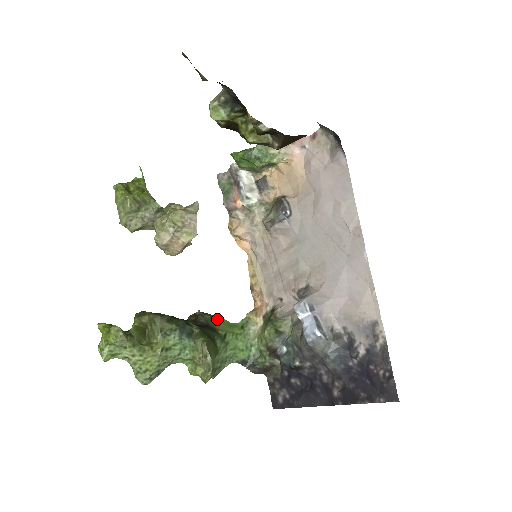
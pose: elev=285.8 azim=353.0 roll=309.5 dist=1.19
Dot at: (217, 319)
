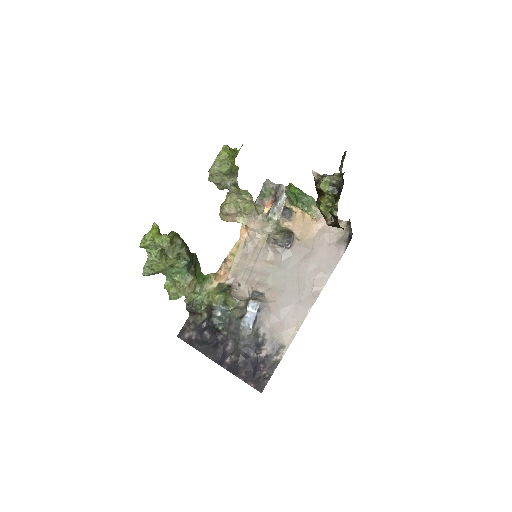
Dot at: (199, 265)
